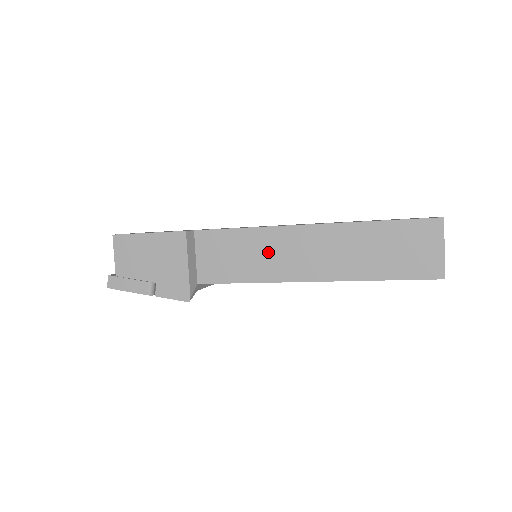
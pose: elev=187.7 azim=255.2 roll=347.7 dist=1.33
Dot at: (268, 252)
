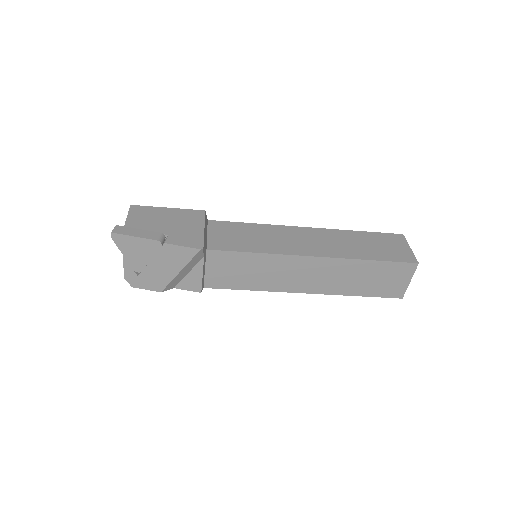
Dot at: (275, 237)
